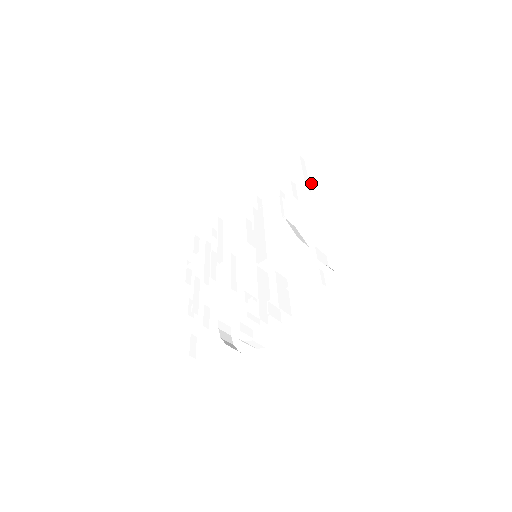
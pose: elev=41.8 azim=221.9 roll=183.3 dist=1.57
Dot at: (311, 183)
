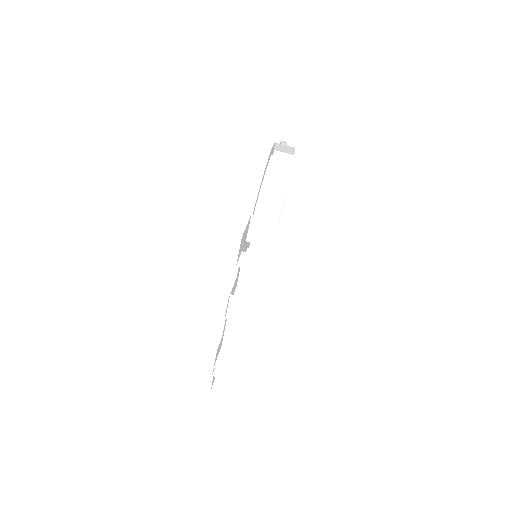
Dot at: occluded
